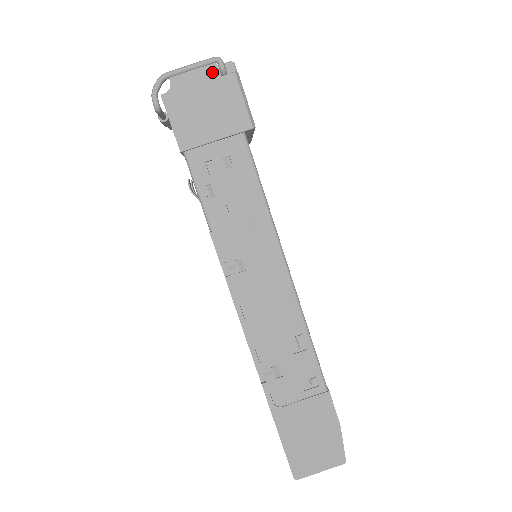
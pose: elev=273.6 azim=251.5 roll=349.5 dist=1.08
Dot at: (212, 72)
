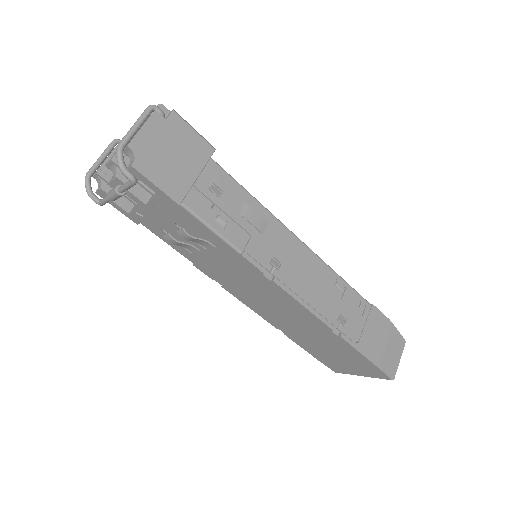
Dot at: (157, 120)
